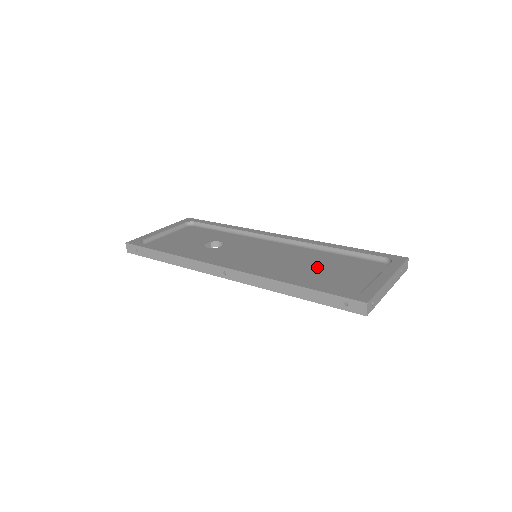
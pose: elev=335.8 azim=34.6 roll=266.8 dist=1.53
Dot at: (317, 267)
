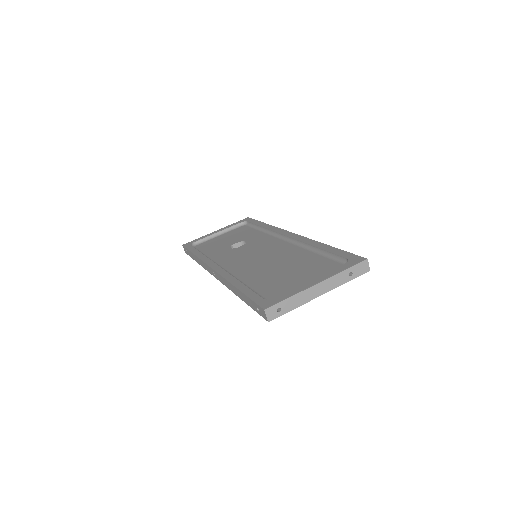
Dot at: (282, 269)
